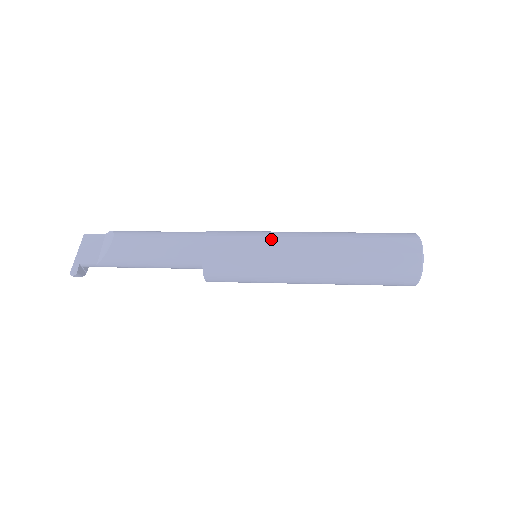
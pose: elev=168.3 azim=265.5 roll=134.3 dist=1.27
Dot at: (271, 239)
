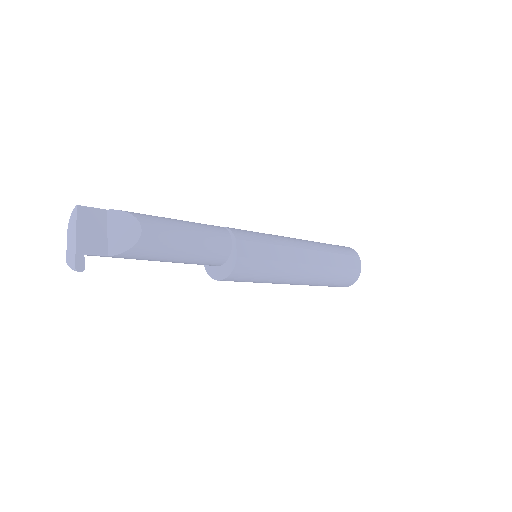
Dot at: (284, 249)
